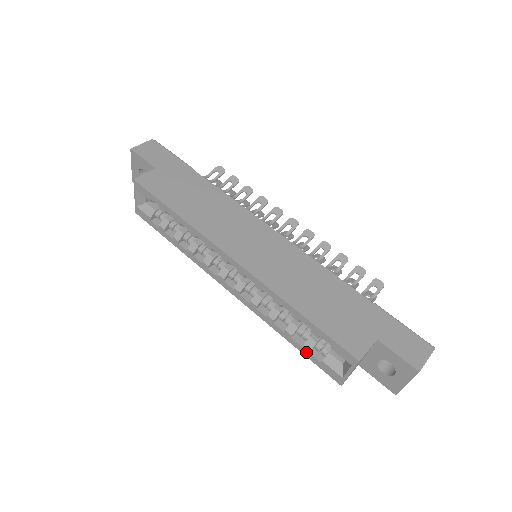
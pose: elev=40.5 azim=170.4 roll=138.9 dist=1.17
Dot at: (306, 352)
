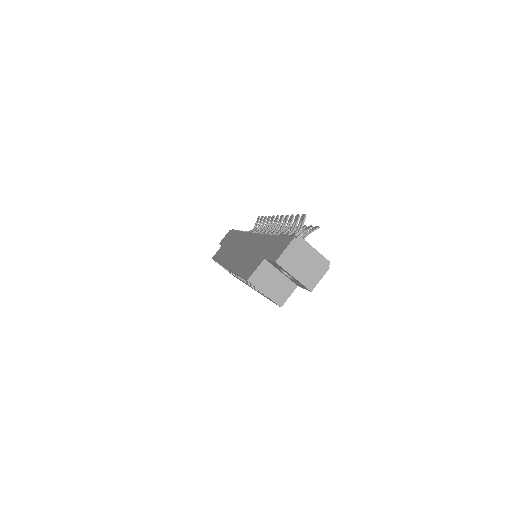
Dot at: occluded
